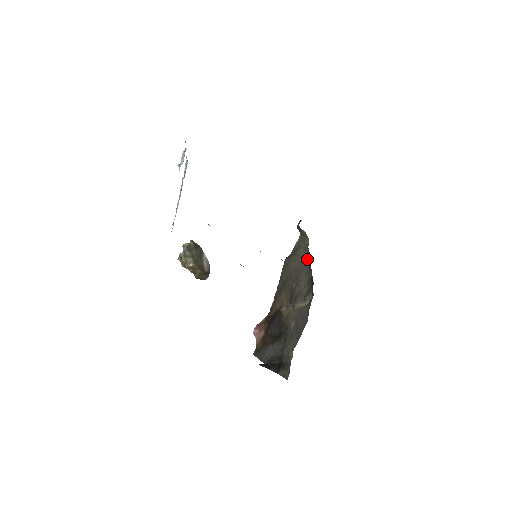
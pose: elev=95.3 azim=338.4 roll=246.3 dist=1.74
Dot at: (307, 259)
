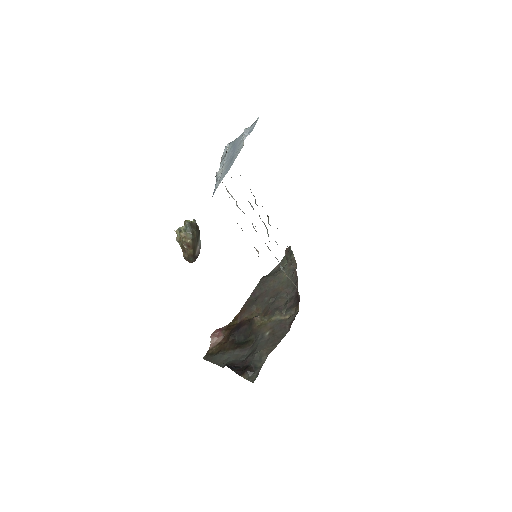
Dot at: (292, 280)
